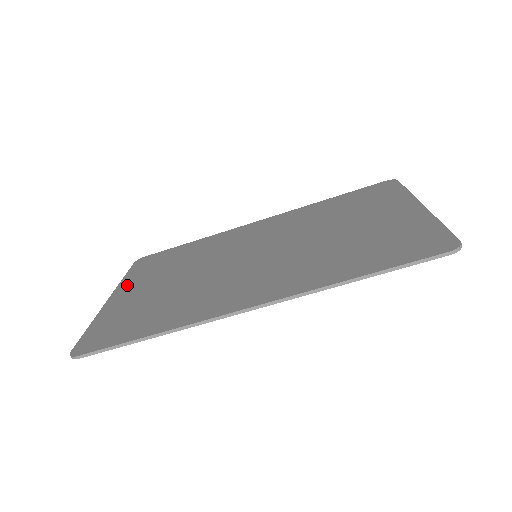
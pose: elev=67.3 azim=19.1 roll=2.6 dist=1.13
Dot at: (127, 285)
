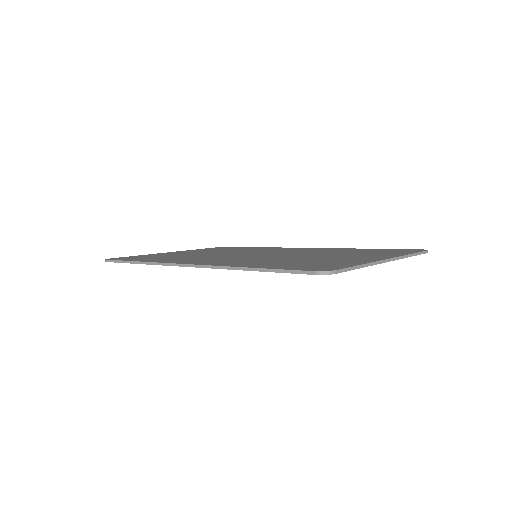
Dot at: occluded
